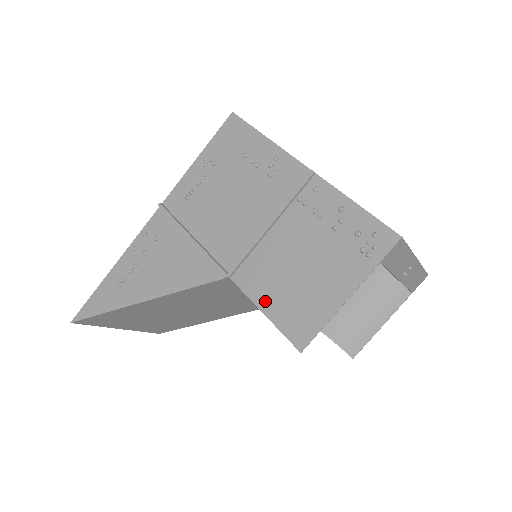
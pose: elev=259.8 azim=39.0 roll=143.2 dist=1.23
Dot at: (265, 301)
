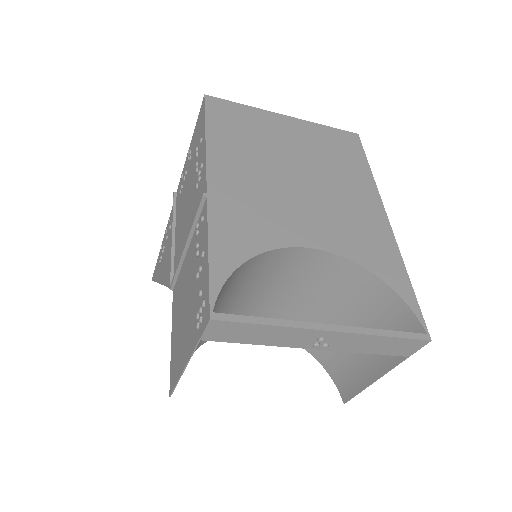
Dot at: (173, 328)
